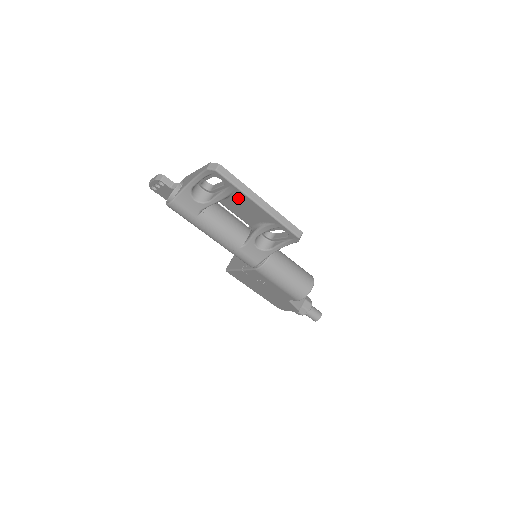
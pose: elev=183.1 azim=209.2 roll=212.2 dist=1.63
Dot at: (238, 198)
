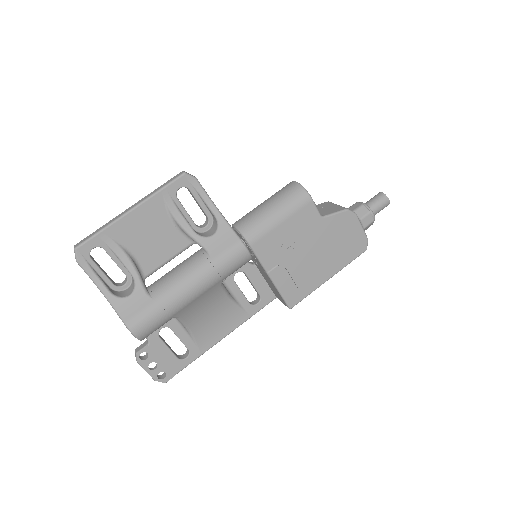
Dot at: (126, 238)
